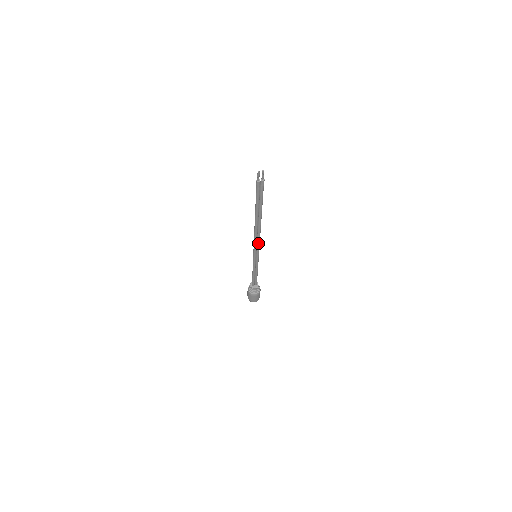
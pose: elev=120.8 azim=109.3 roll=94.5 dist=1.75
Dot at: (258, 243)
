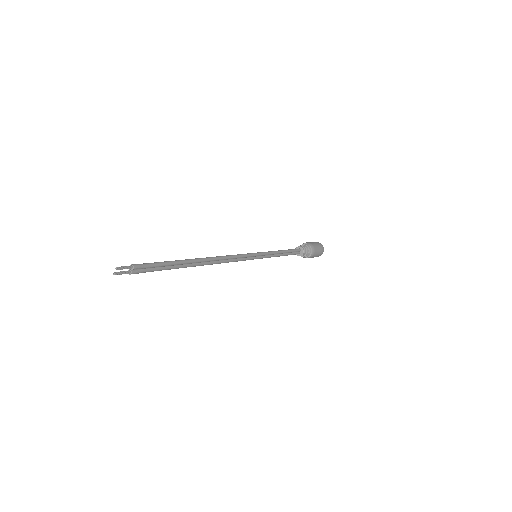
Dot at: (236, 258)
